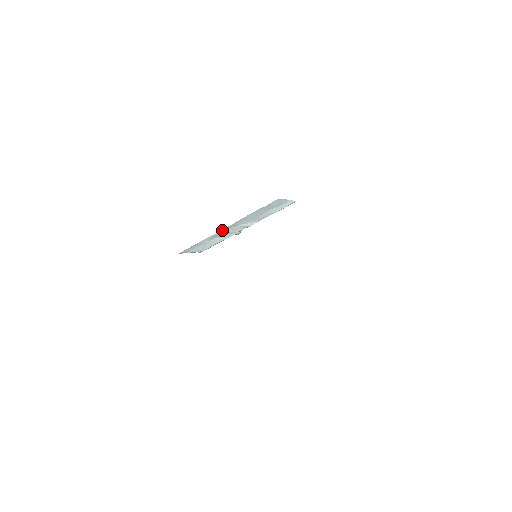
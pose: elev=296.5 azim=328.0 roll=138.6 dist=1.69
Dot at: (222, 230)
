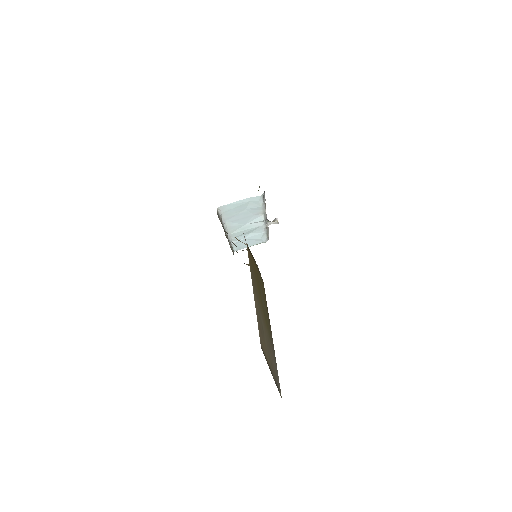
Dot at: (232, 233)
